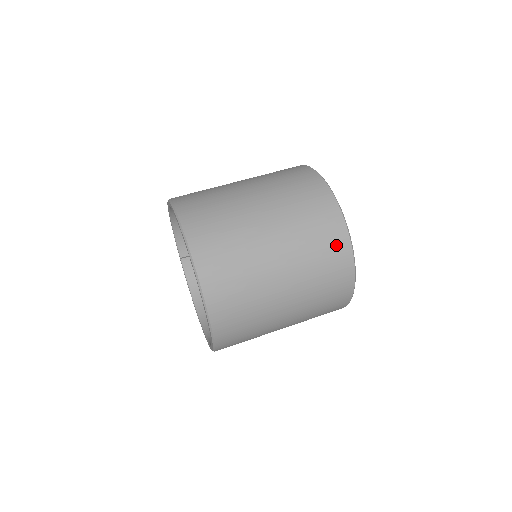
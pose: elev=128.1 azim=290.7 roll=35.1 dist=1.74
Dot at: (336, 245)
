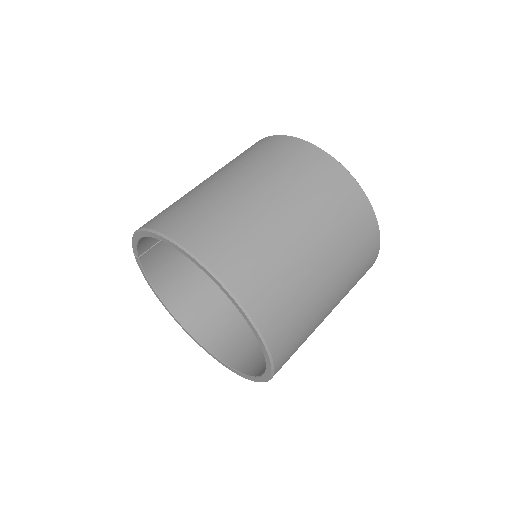
Dot at: (370, 262)
